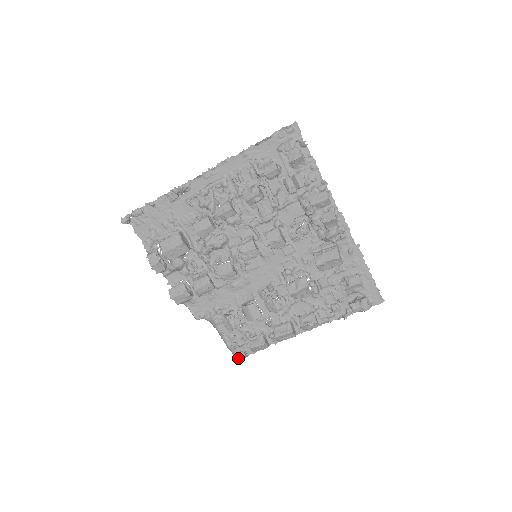
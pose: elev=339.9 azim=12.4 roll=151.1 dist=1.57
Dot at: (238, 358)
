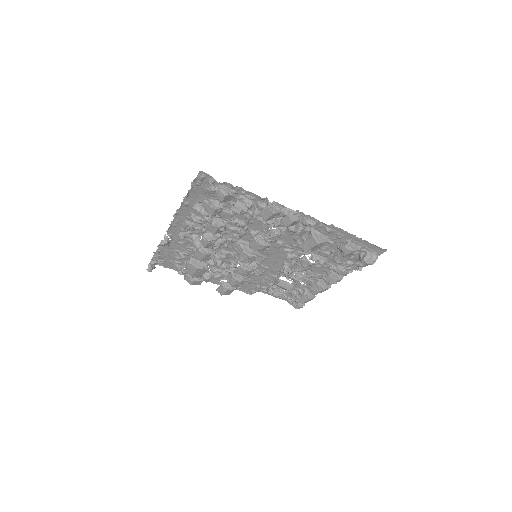
Dot at: occluded
